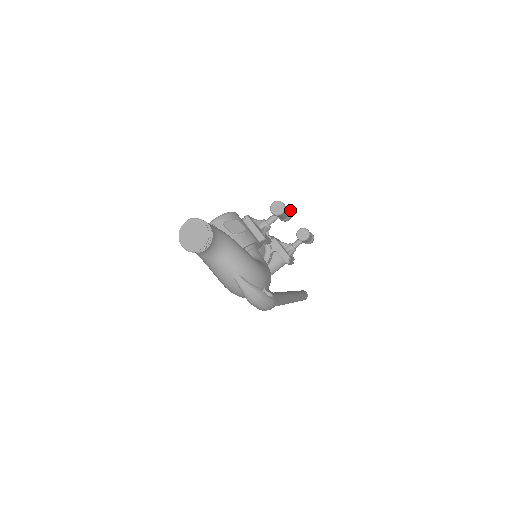
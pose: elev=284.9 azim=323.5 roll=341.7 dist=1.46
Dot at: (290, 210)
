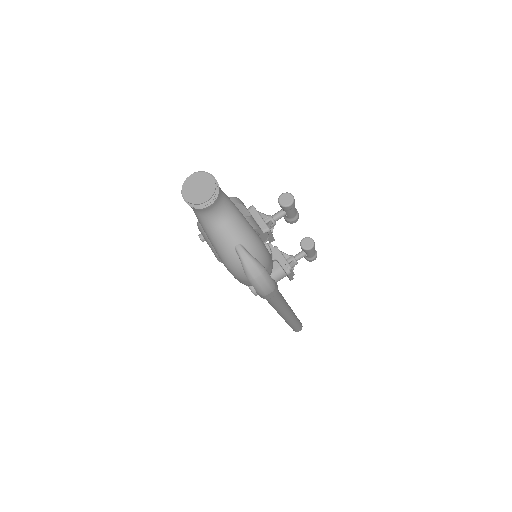
Dot at: (297, 211)
